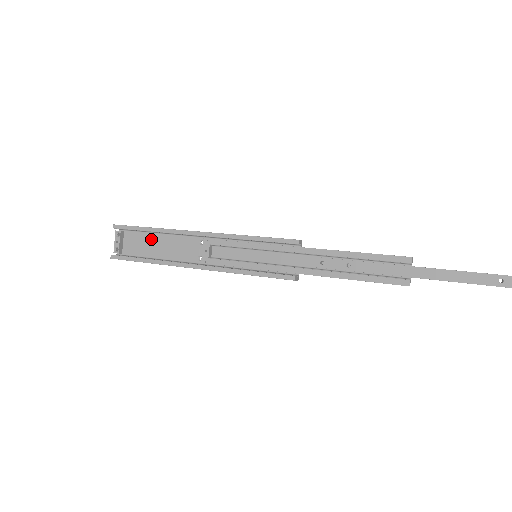
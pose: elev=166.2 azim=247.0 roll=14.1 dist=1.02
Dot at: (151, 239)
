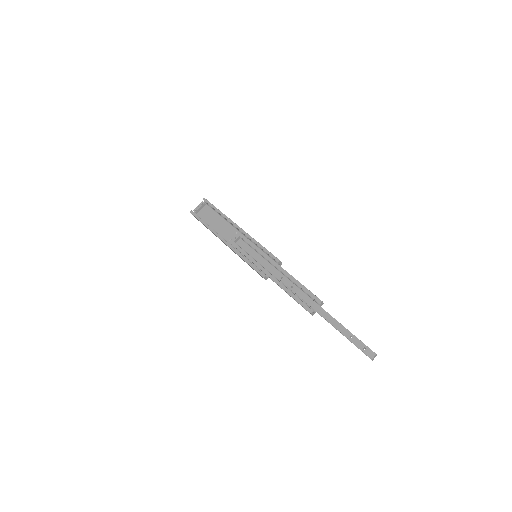
Dot at: (215, 216)
